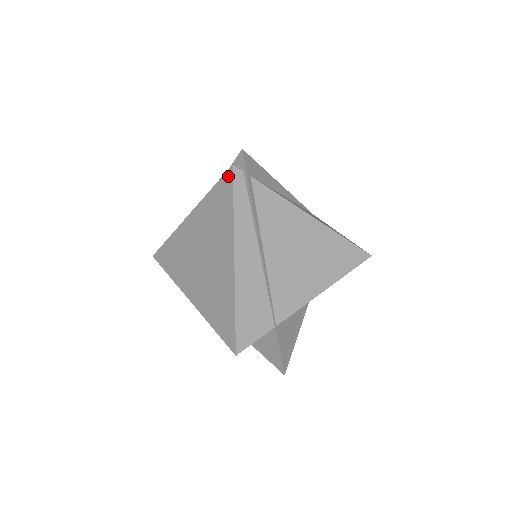
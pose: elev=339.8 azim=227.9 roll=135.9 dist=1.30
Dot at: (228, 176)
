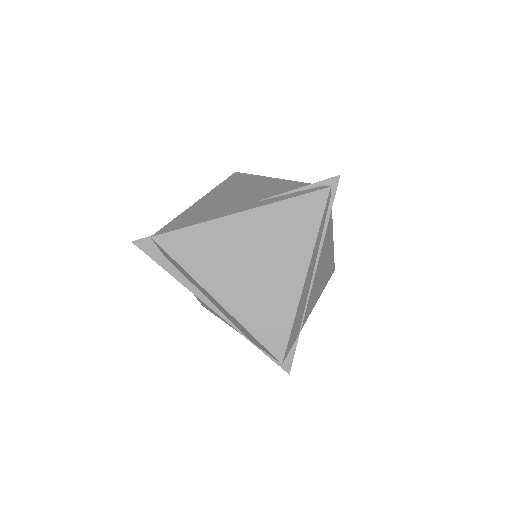
Dot at: (321, 195)
